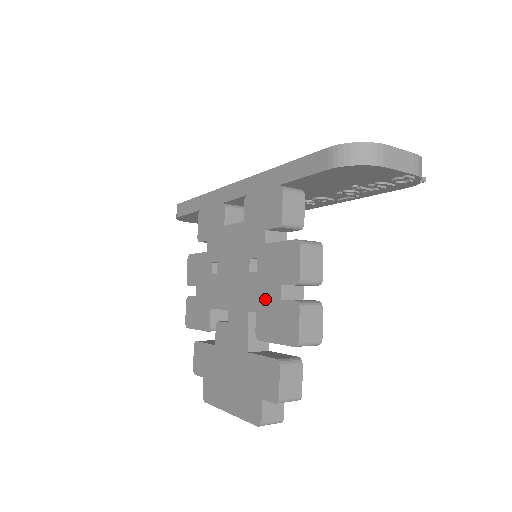
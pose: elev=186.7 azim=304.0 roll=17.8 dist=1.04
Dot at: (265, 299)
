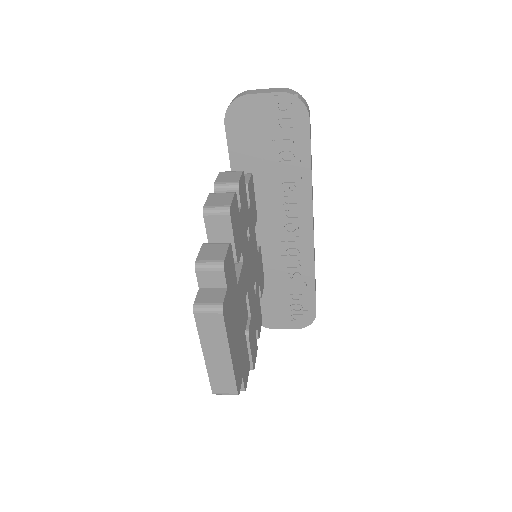
Dot at: occluded
